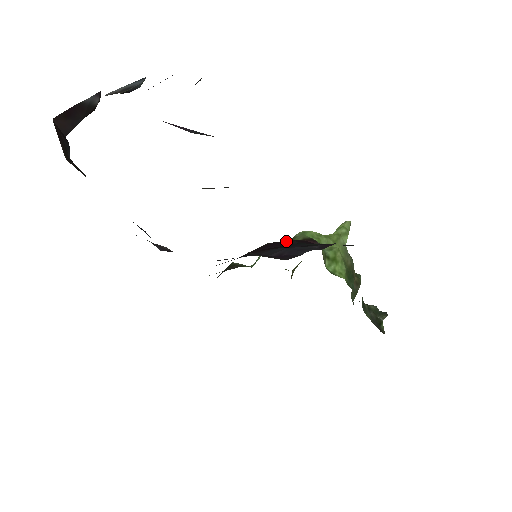
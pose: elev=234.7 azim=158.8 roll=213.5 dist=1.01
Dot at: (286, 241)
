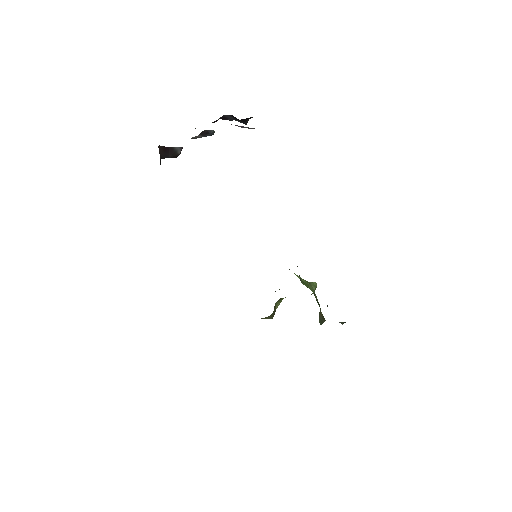
Dot at: occluded
